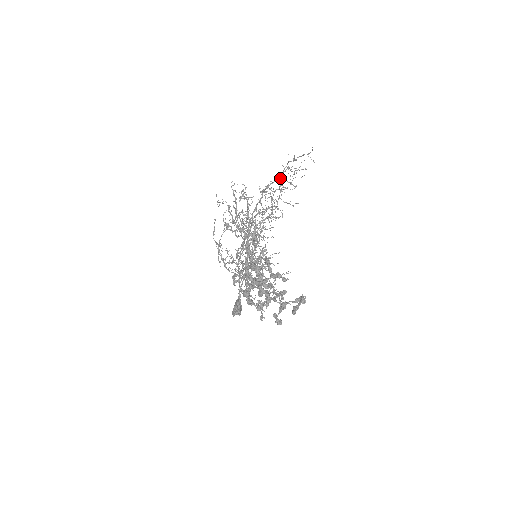
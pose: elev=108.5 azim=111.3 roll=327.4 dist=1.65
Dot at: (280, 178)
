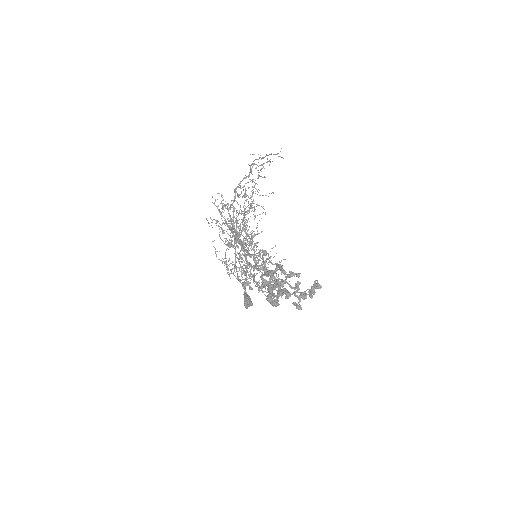
Dot at: (249, 175)
